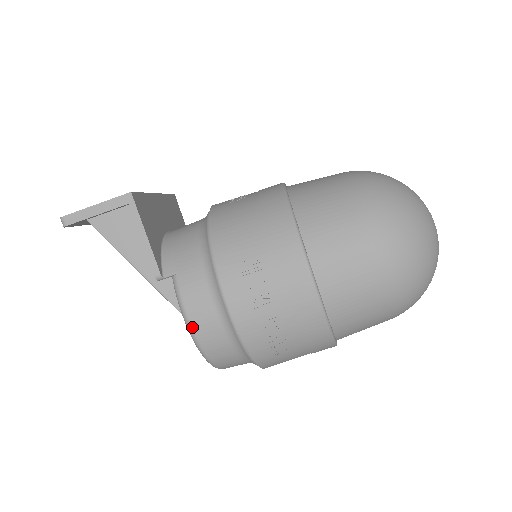
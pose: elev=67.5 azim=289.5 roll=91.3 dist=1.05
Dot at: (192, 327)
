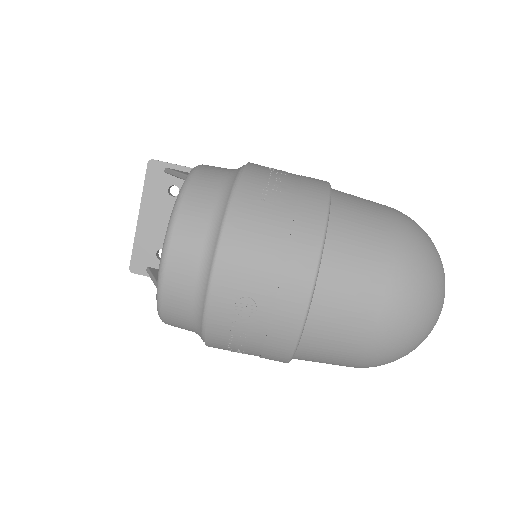
Dot at: (201, 165)
